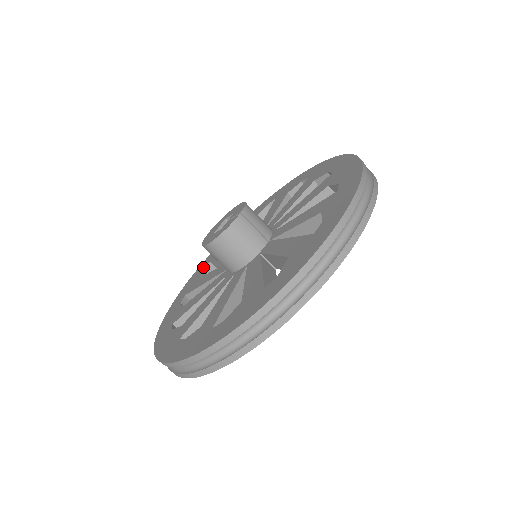
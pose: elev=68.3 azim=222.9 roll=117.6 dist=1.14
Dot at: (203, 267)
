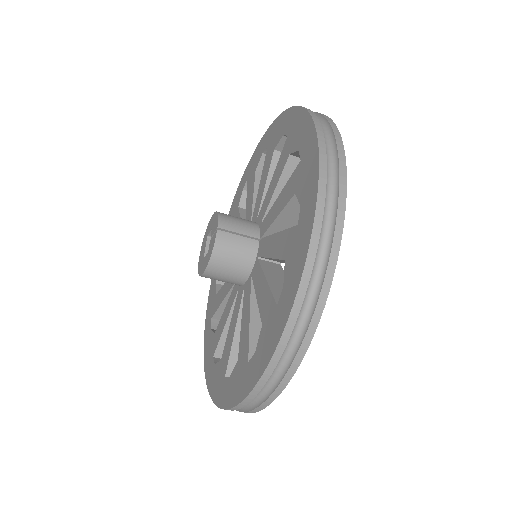
Dot at: (214, 280)
